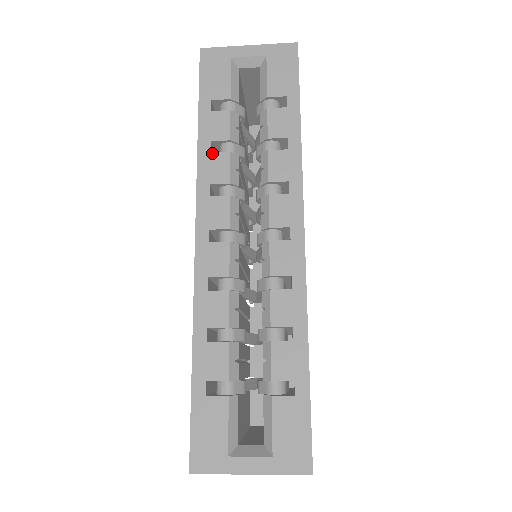
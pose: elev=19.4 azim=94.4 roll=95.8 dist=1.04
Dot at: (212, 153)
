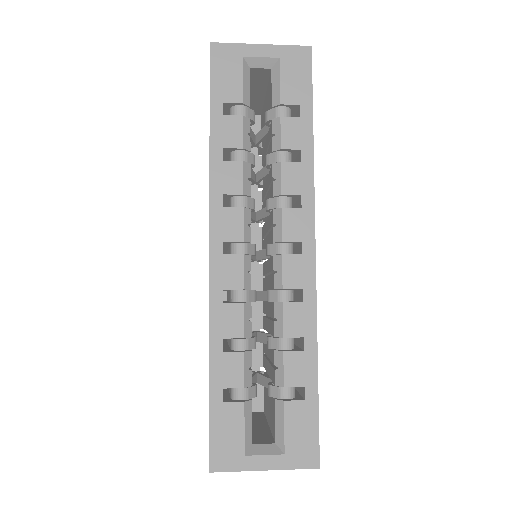
Dot at: (225, 161)
